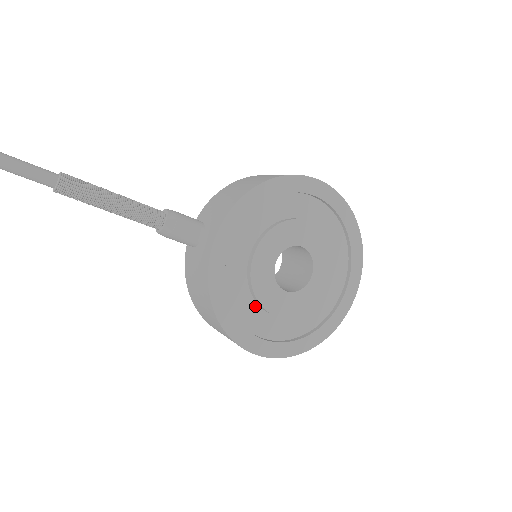
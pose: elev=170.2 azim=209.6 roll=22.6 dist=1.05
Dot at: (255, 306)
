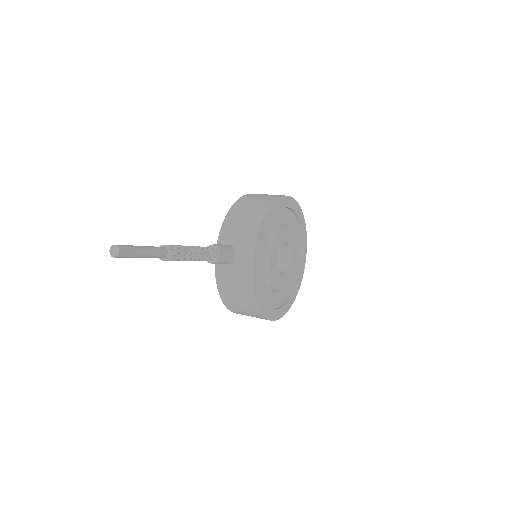
Dot at: (269, 291)
